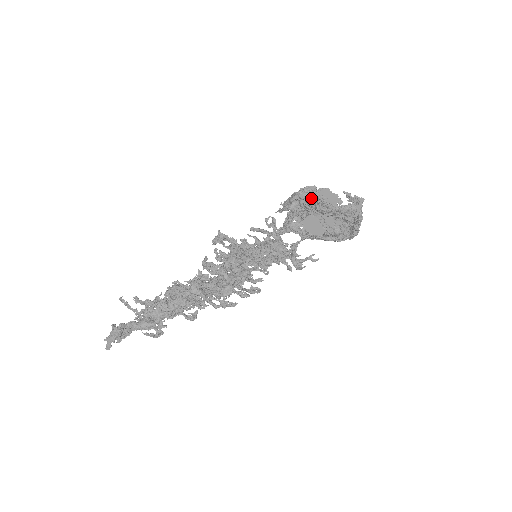
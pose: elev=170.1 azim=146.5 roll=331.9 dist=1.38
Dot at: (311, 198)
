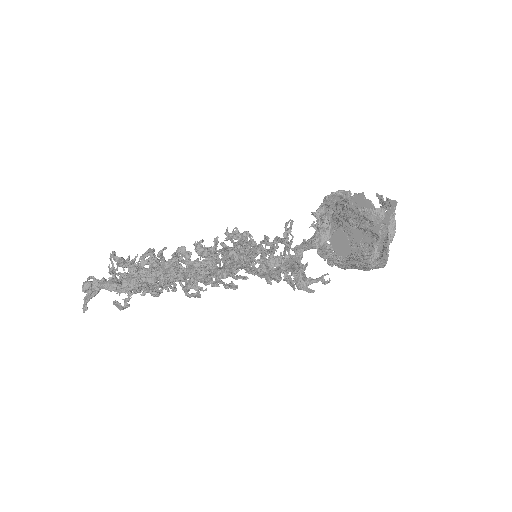
Dot at: (339, 201)
